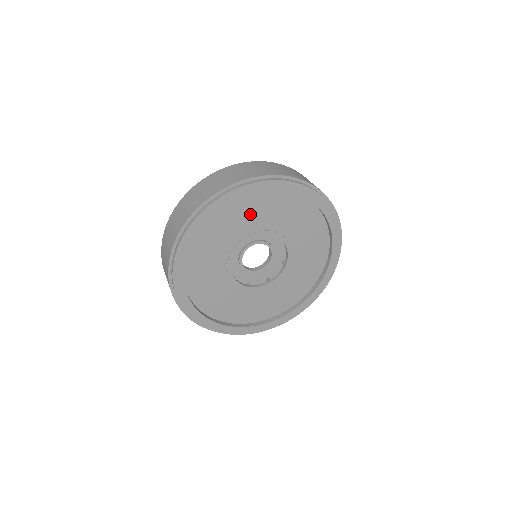
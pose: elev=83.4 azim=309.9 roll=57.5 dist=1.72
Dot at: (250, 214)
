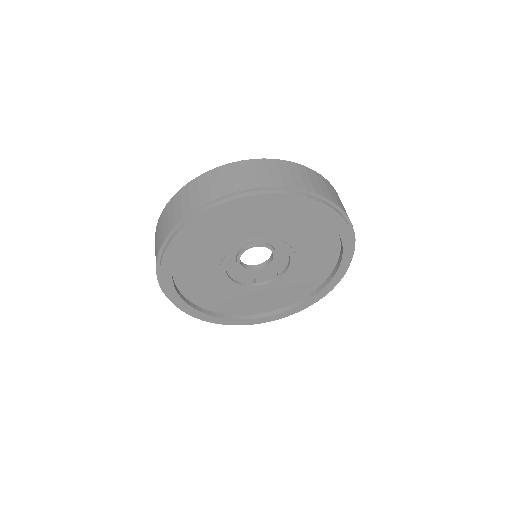
Dot at: (274, 220)
